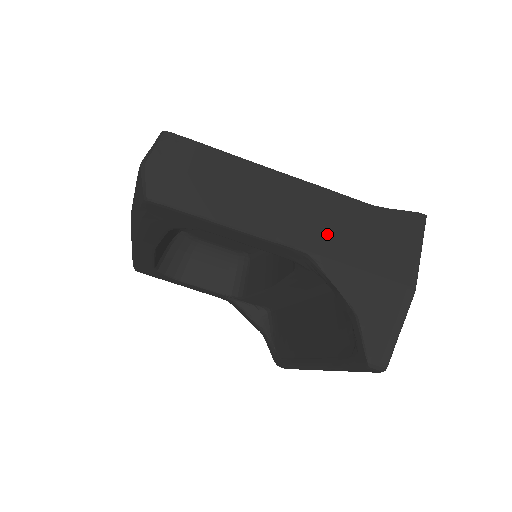
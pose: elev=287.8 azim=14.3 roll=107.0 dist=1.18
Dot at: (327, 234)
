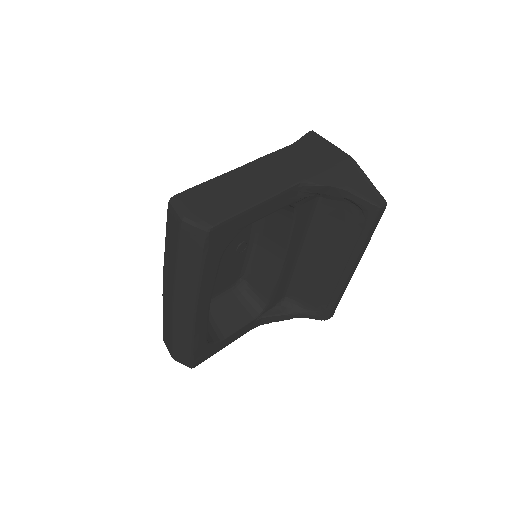
Dot at: (294, 169)
